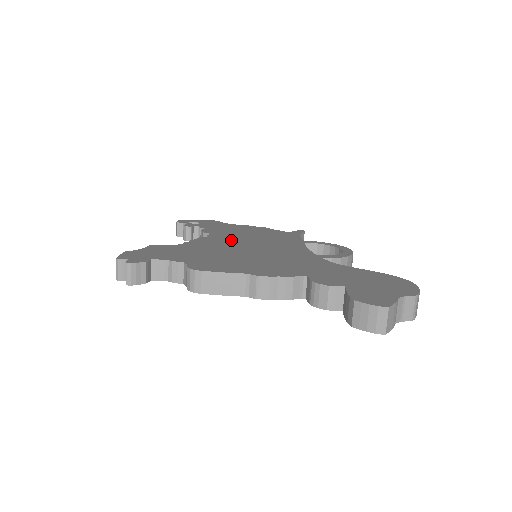
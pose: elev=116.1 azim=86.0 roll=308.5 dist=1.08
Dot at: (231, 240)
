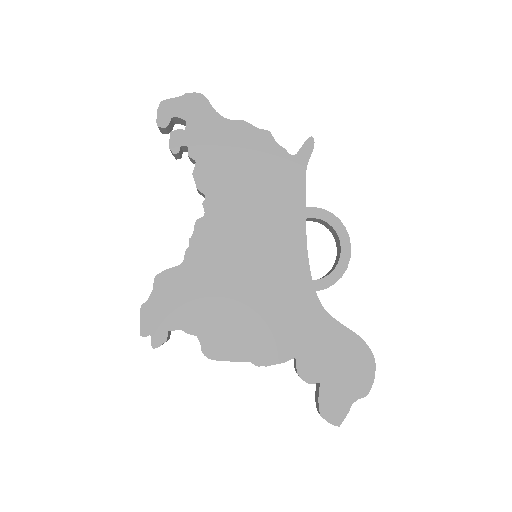
Dot at: (230, 228)
